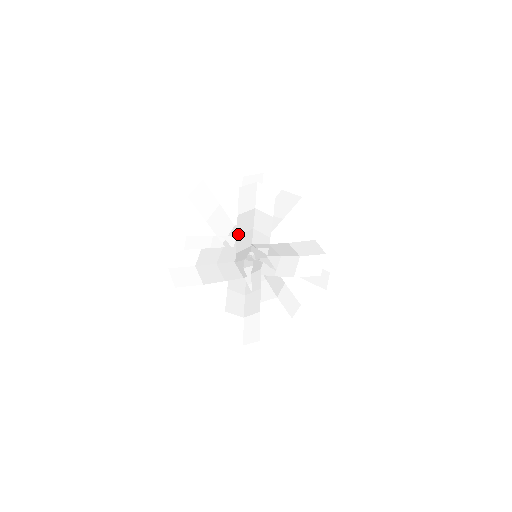
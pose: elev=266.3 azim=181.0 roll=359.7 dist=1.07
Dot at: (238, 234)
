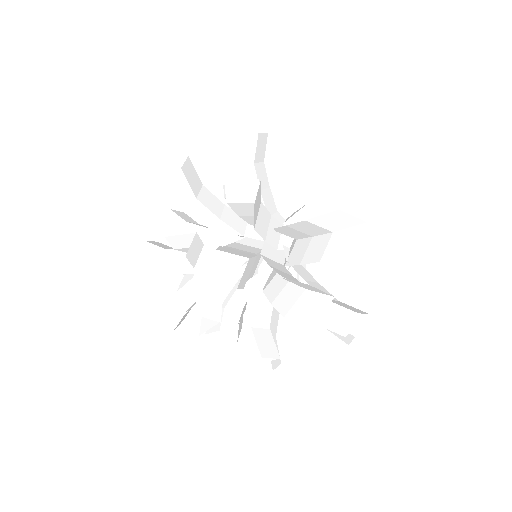
Dot at: occluded
